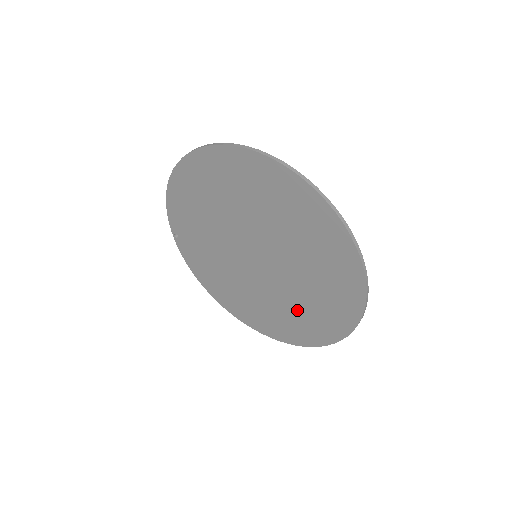
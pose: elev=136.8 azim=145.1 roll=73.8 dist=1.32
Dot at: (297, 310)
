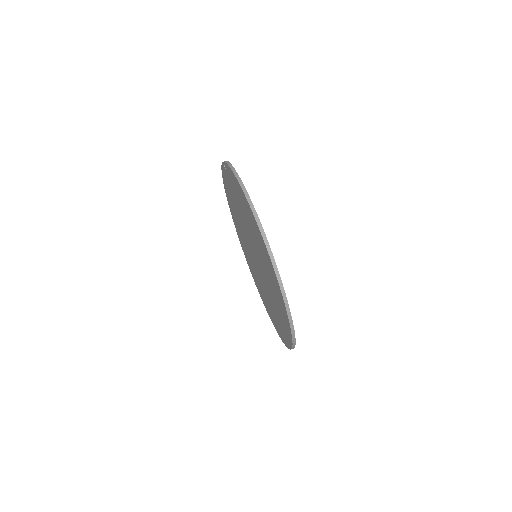
Dot at: (256, 277)
